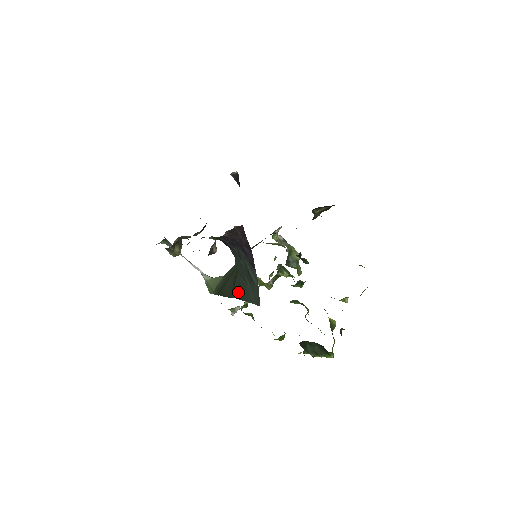
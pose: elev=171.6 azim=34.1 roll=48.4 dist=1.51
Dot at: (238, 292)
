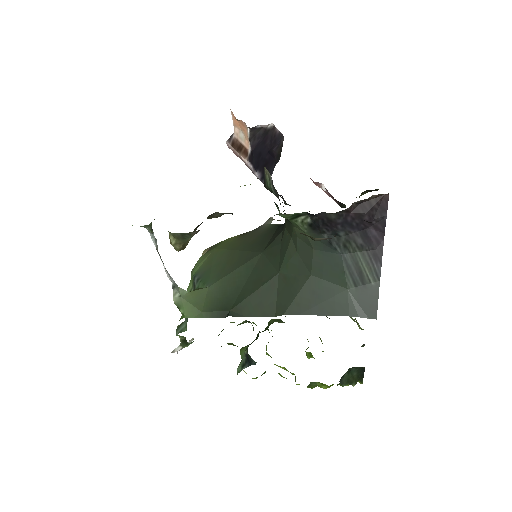
Dot at: (311, 304)
